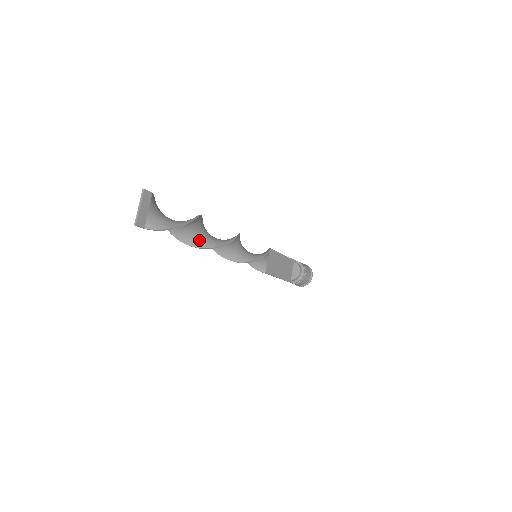
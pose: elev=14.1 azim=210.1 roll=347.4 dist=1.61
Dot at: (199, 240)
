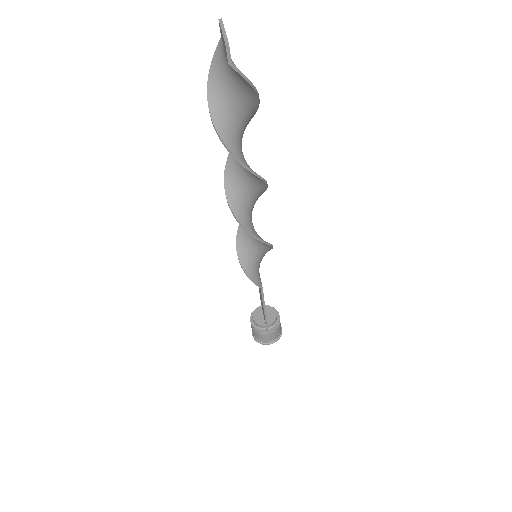
Dot at: (245, 161)
